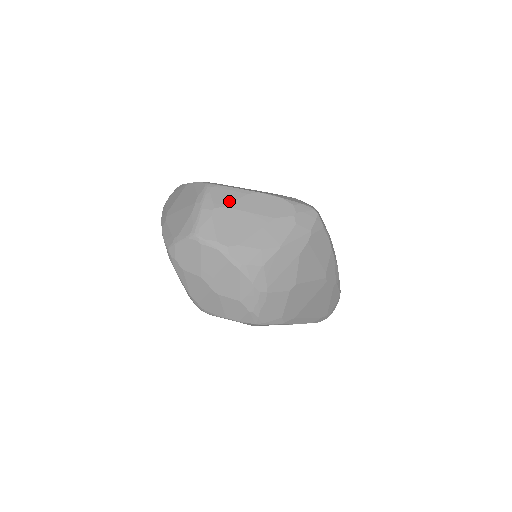
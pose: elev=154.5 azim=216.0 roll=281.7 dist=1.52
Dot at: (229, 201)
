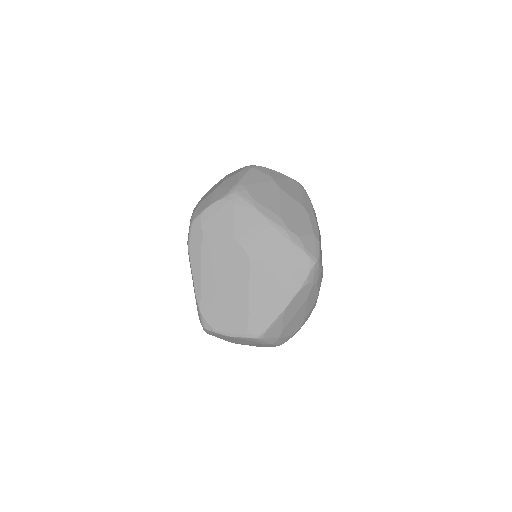
Dot at: (281, 328)
